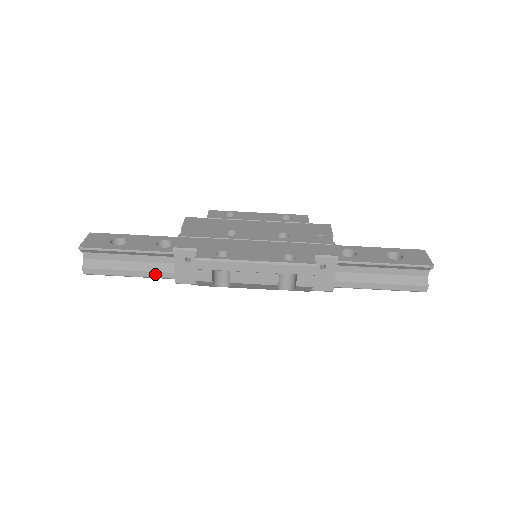
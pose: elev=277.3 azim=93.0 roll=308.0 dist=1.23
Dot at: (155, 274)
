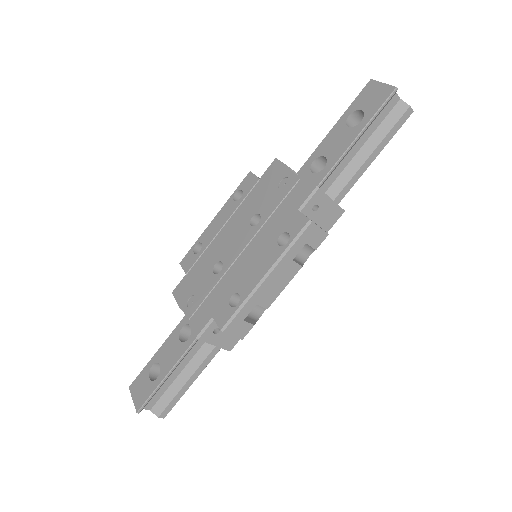
Dot at: (208, 359)
